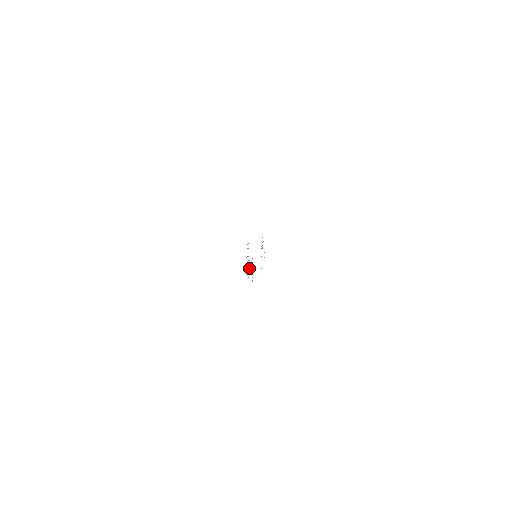
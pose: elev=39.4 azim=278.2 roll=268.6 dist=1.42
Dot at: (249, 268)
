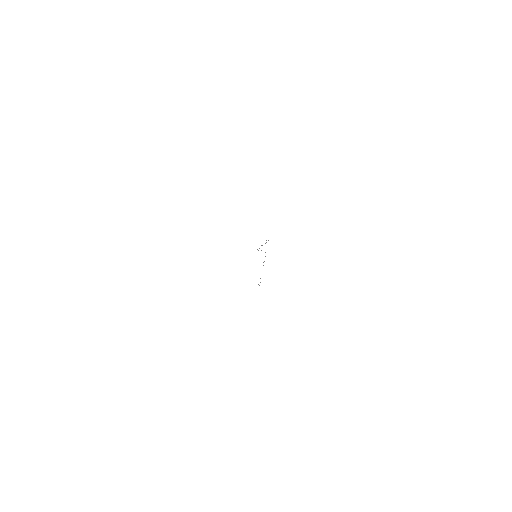
Dot at: occluded
